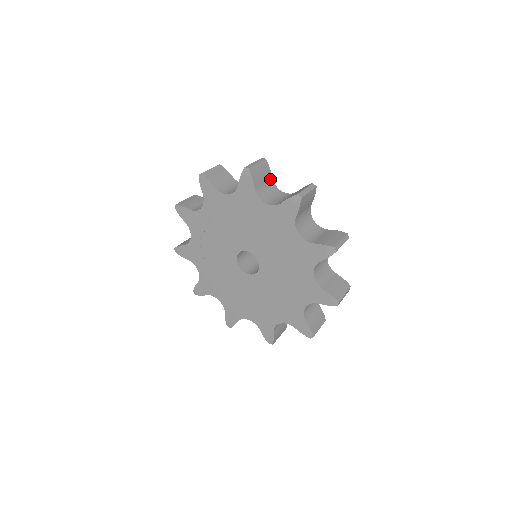
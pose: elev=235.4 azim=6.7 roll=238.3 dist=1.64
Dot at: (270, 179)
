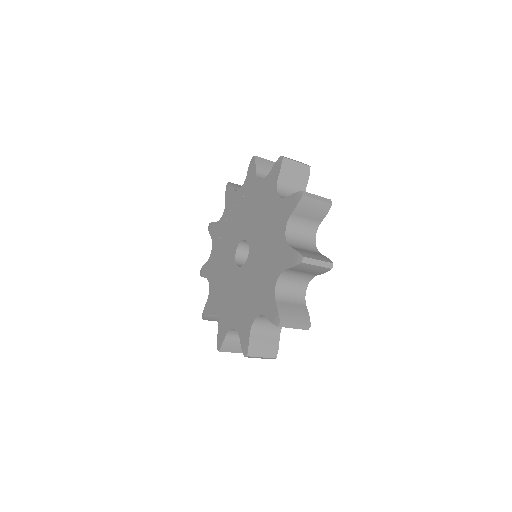
Dot at: (303, 186)
